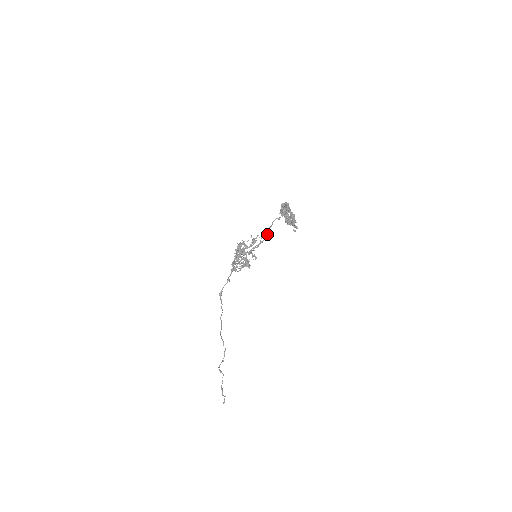
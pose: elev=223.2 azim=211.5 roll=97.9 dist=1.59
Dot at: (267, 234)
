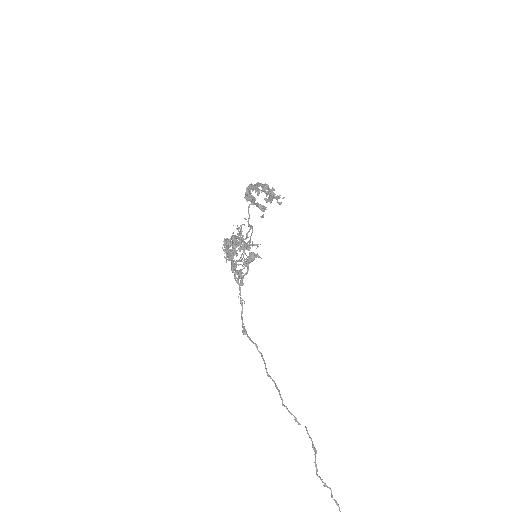
Dot at: occluded
